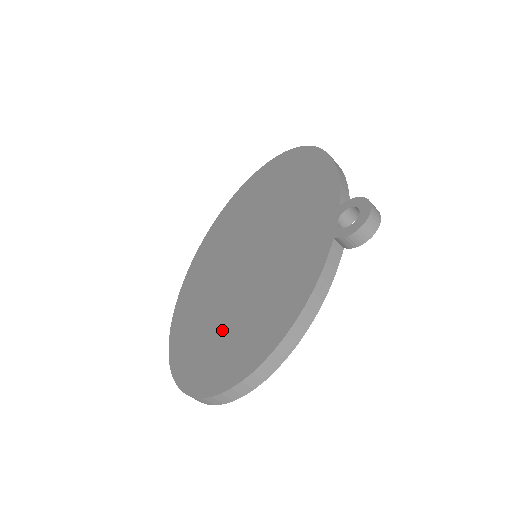
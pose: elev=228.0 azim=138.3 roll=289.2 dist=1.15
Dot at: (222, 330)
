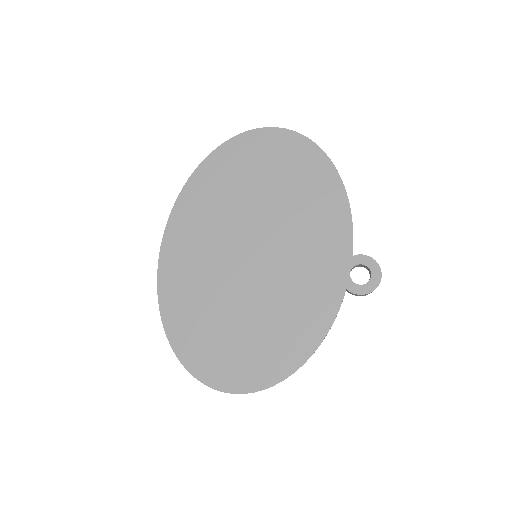
Dot at: (232, 332)
